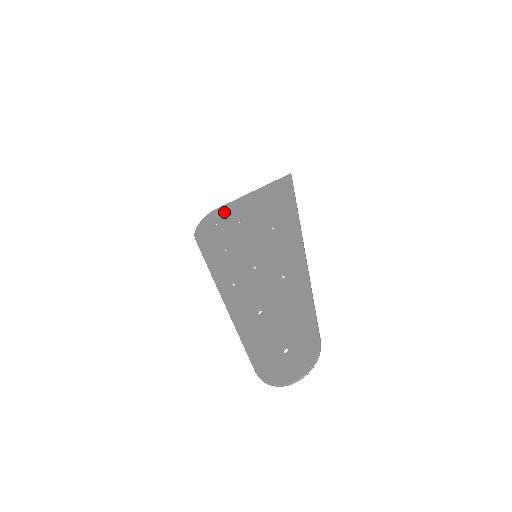
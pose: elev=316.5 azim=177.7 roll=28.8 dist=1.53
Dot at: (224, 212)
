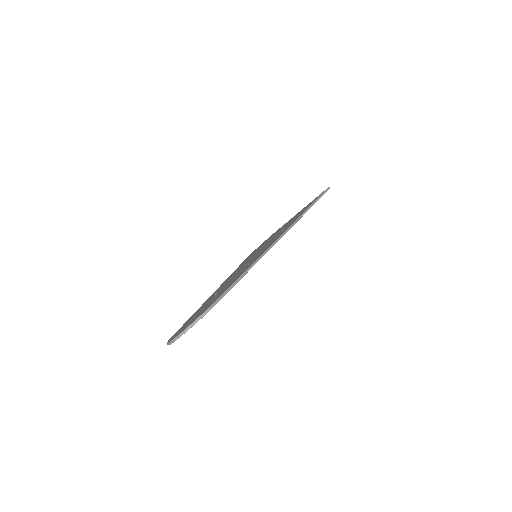
Dot at: (274, 233)
